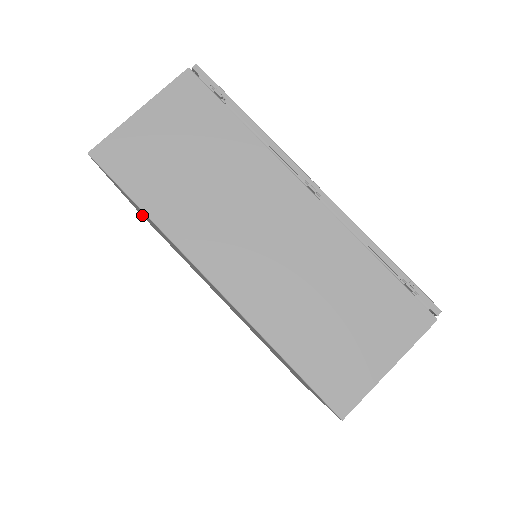
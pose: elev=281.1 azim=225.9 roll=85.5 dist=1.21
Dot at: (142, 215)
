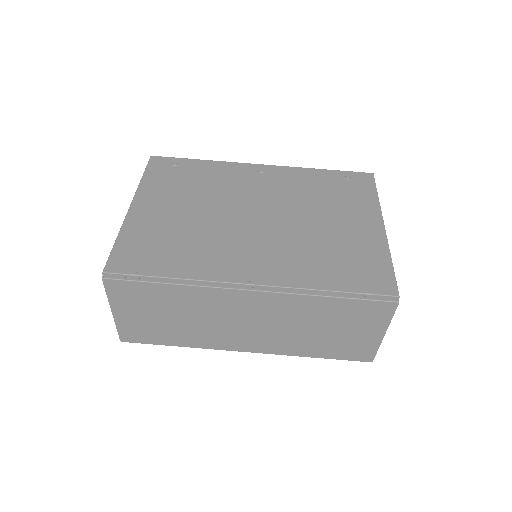
Dot at: occluded
